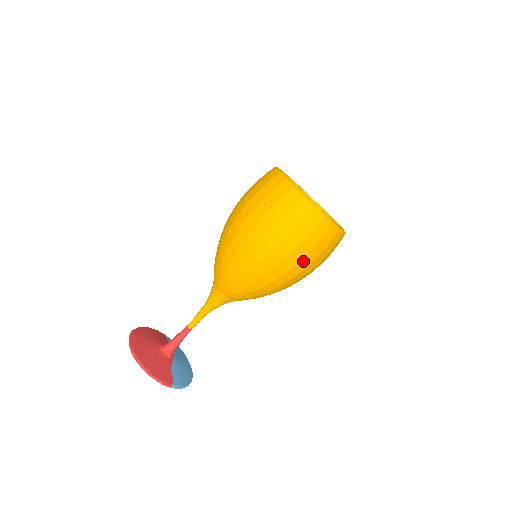
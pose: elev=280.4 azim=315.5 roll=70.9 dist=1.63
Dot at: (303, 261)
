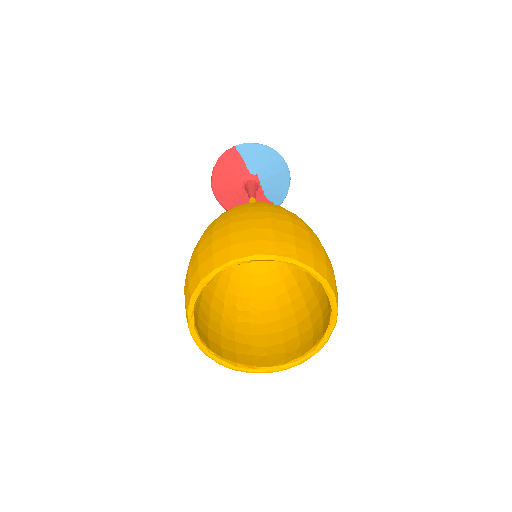
Dot at: occluded
